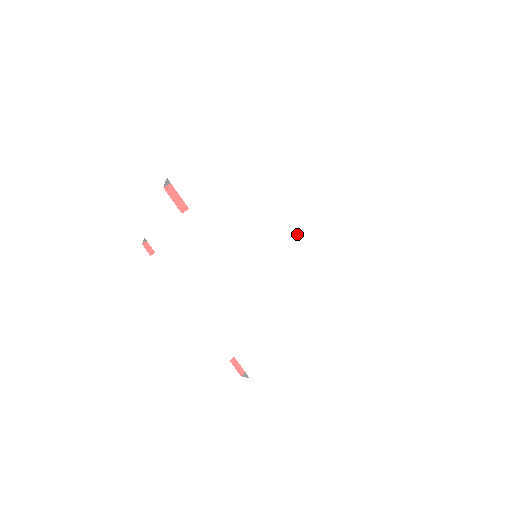
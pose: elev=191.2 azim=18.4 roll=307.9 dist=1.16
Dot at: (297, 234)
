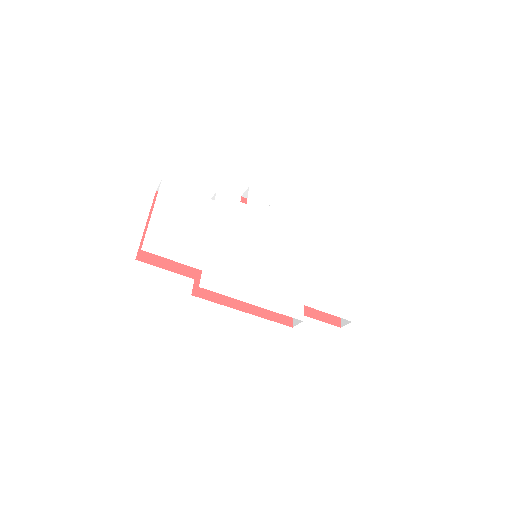
Dot at: (286, 265)
